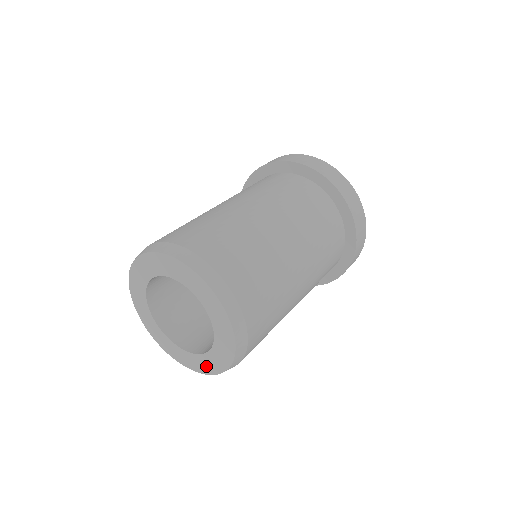
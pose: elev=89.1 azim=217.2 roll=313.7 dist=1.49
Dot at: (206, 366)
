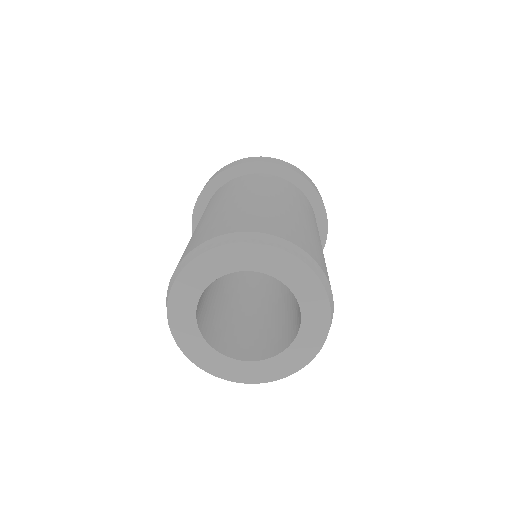
Dot at: (308, 347)
